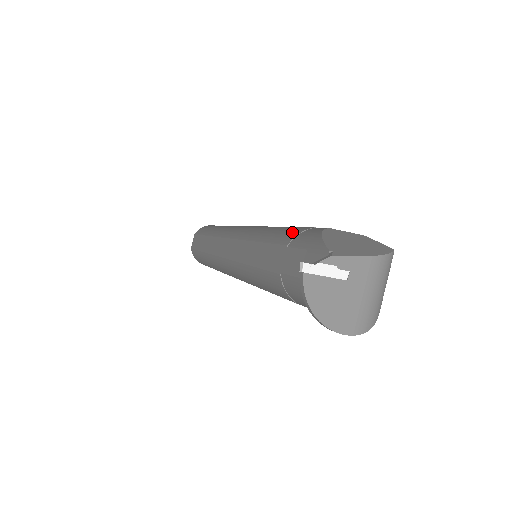
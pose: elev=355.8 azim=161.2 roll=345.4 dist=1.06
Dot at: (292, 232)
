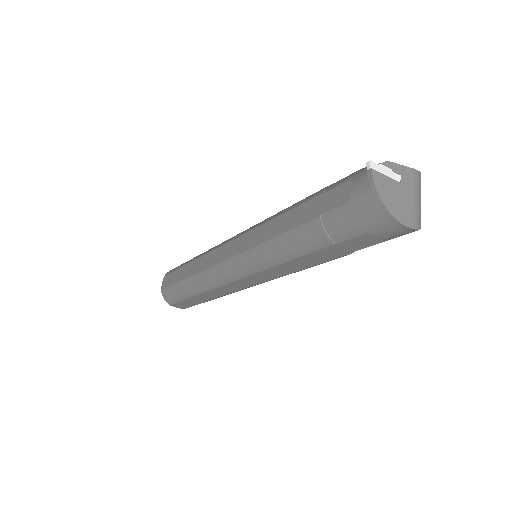
Dot at: occluded
